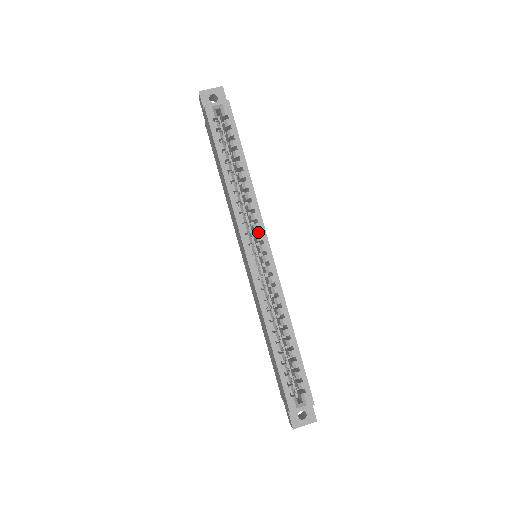
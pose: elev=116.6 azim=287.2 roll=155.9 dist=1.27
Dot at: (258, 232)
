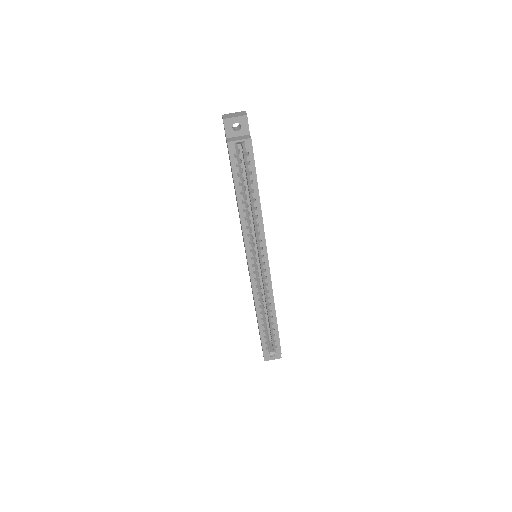
Dot at: occluded
